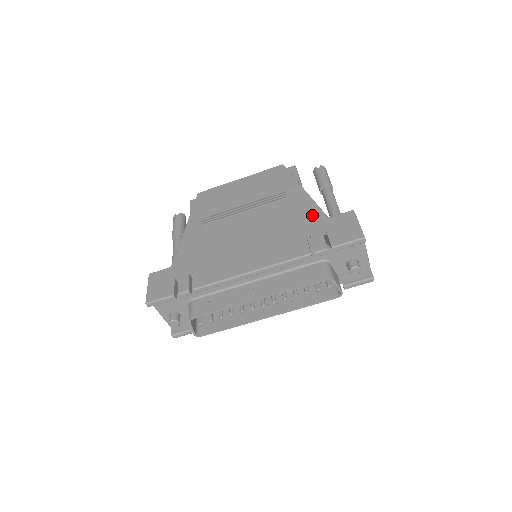
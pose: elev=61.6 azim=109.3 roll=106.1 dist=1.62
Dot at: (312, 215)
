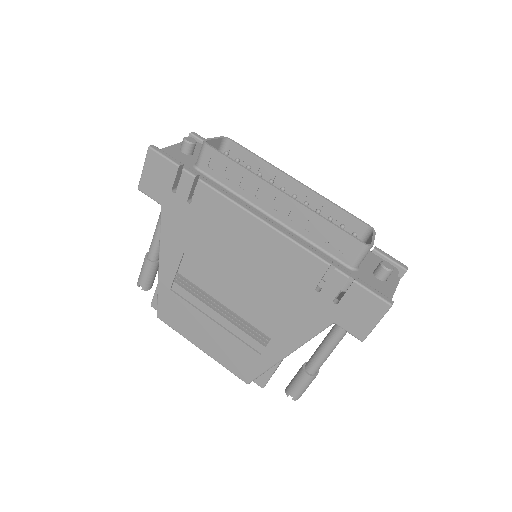
Dot at: occluded
